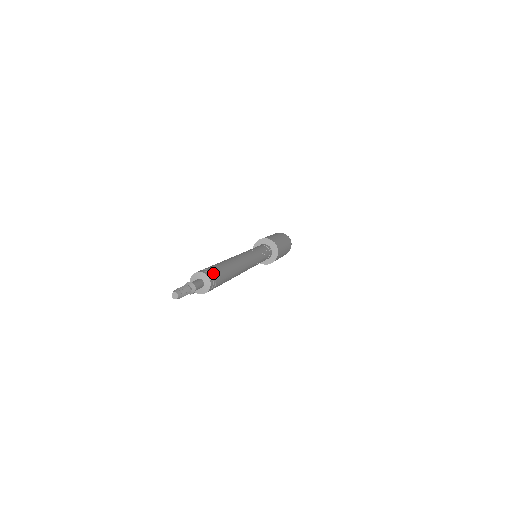
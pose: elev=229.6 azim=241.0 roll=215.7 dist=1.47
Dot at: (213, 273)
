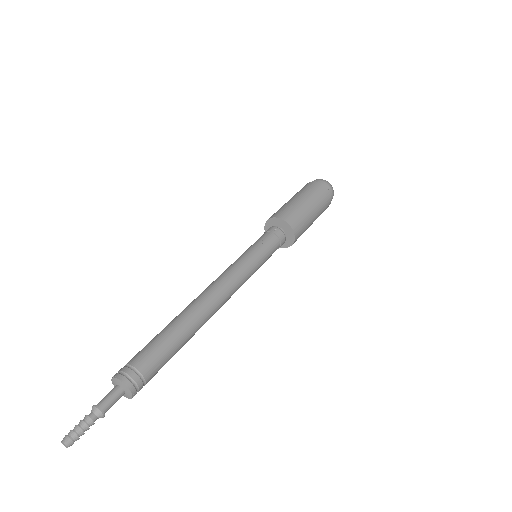
Dot at: (130, 365)
